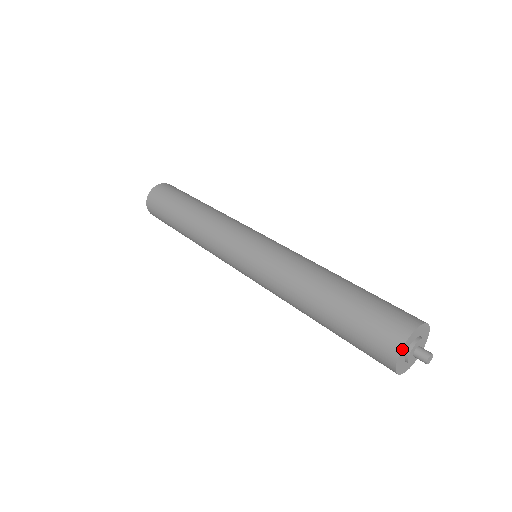
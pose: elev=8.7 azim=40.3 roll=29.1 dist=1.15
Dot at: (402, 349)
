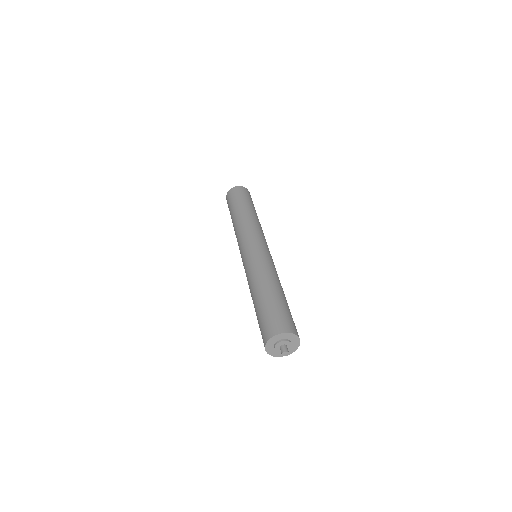
Dot at: (289, 333)
